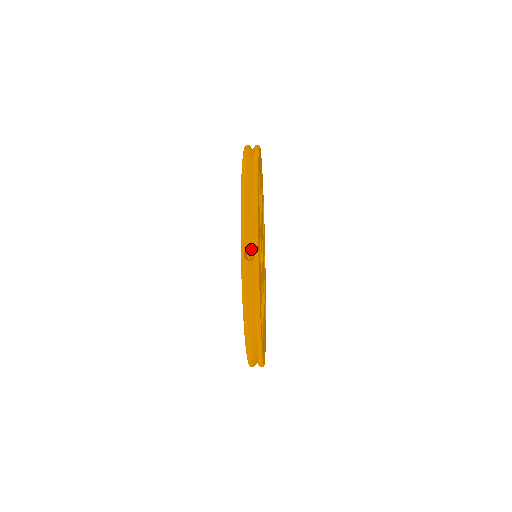
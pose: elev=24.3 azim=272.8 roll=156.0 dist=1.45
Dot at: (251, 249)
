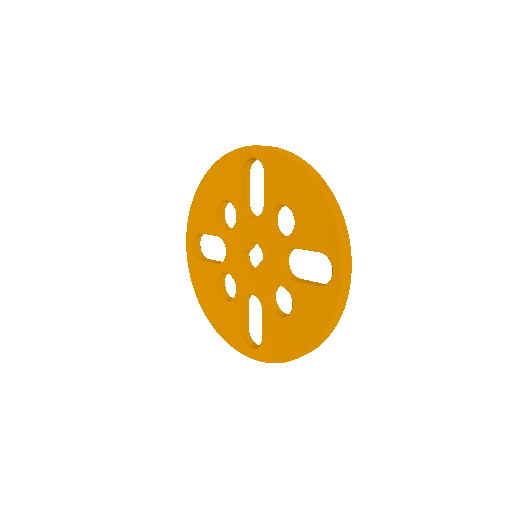
Dot at: occluded
